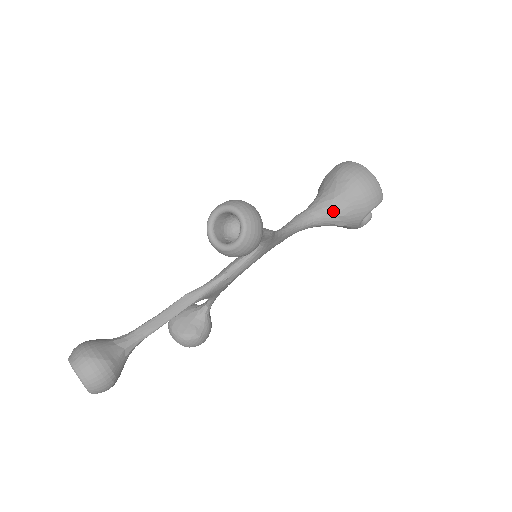
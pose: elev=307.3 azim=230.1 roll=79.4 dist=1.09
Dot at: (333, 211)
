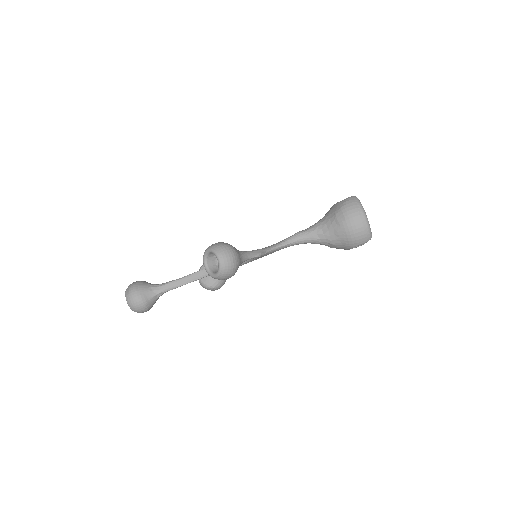
Dot at: (325, 239)
